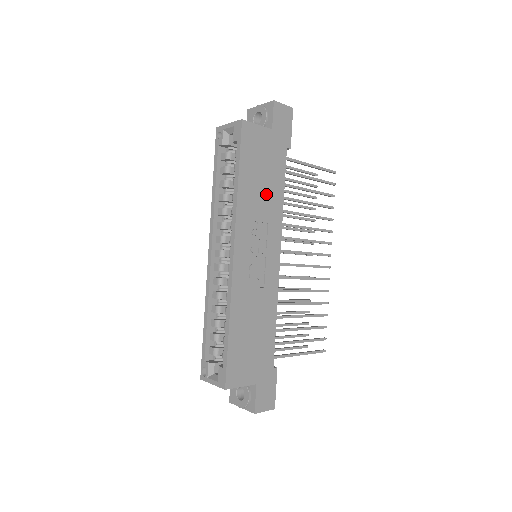
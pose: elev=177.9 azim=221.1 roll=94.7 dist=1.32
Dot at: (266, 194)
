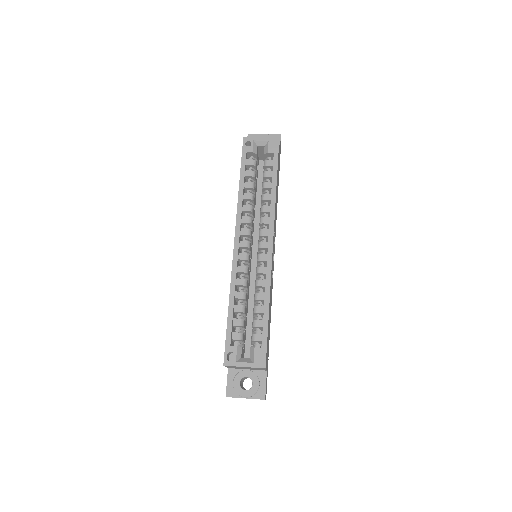
Dot at: (276, 204)
